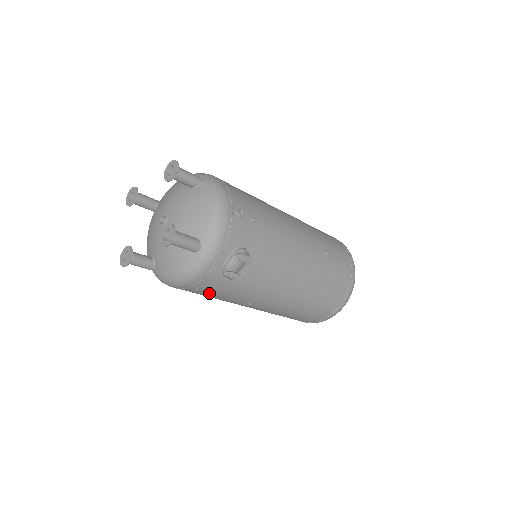
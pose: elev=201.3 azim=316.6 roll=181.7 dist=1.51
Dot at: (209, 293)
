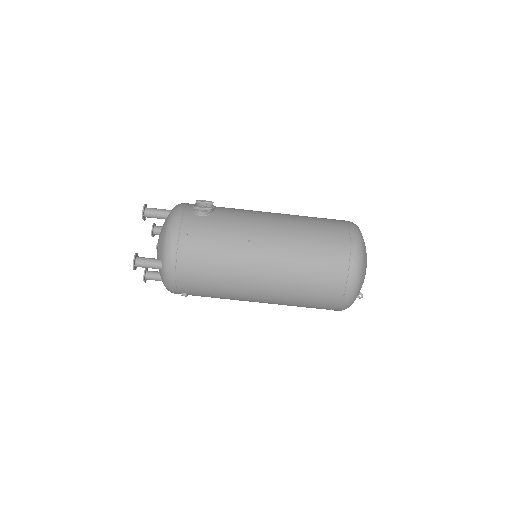
Dot at: (202, 239)
